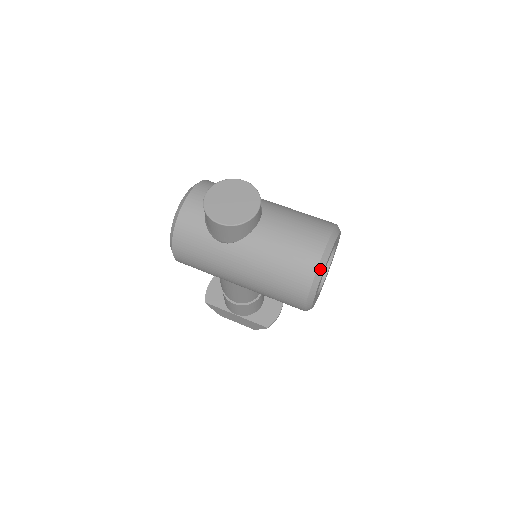
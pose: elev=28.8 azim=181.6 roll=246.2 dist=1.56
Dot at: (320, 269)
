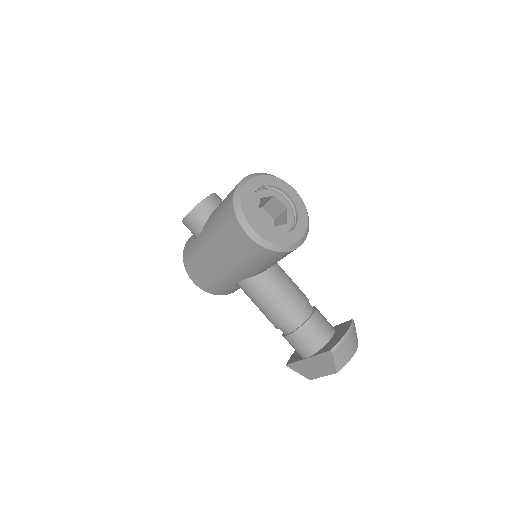
Dot at: (238, 192)
